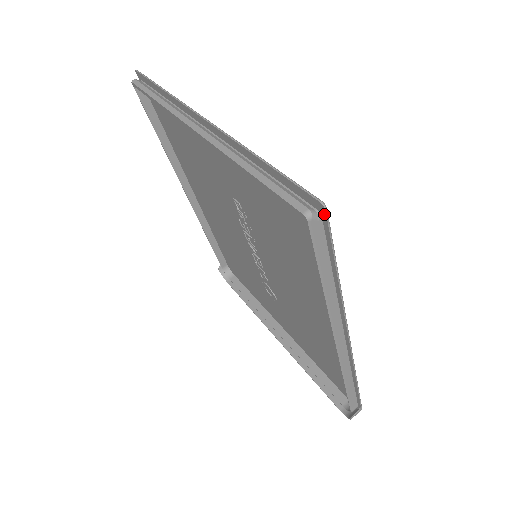
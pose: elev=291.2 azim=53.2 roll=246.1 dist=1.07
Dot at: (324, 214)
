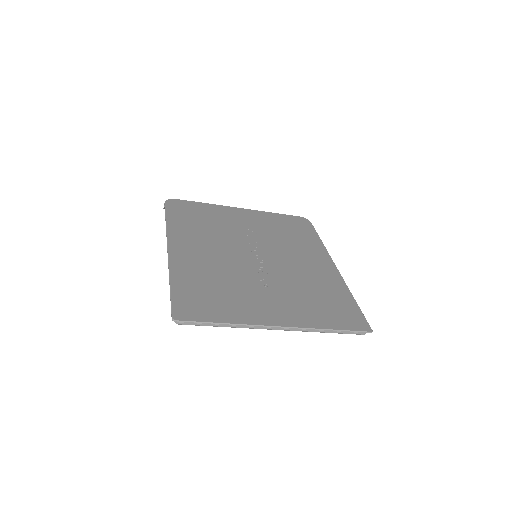
Dot at: (370, 329)
